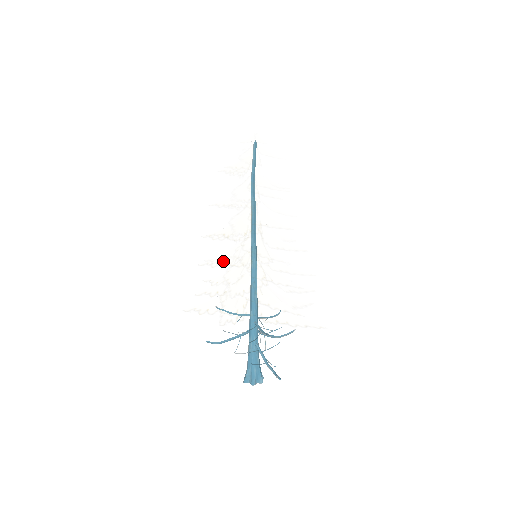
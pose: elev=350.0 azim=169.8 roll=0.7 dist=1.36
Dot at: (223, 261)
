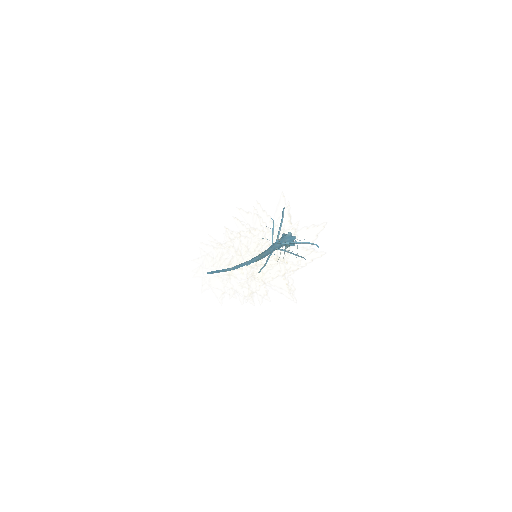
Dot at: occluded
